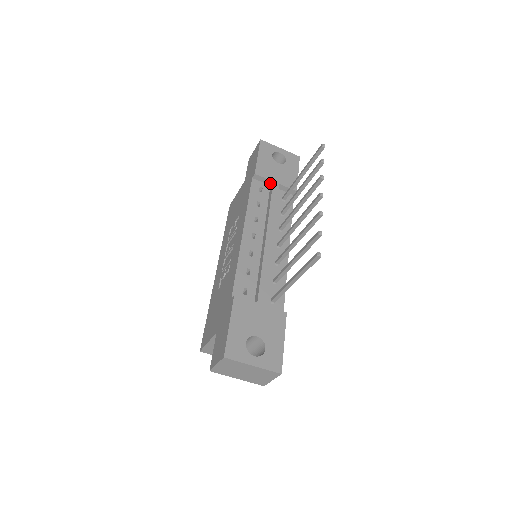
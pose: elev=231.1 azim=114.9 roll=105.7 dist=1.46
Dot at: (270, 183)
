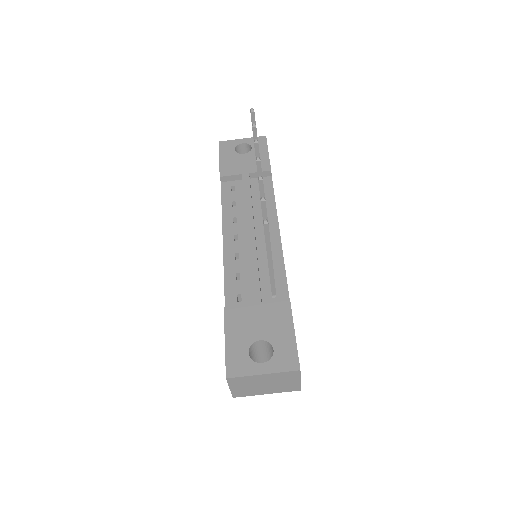
Dot at: (240, 177)
